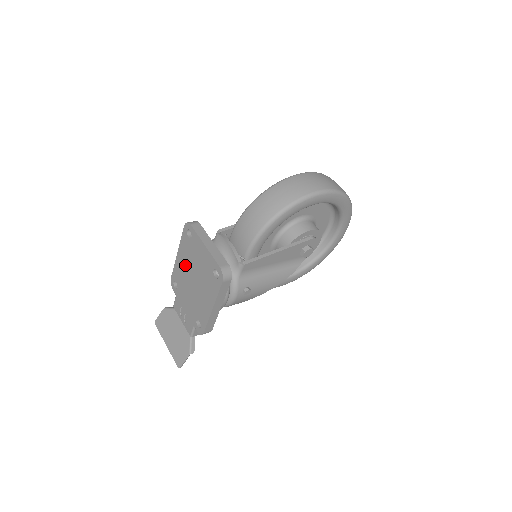
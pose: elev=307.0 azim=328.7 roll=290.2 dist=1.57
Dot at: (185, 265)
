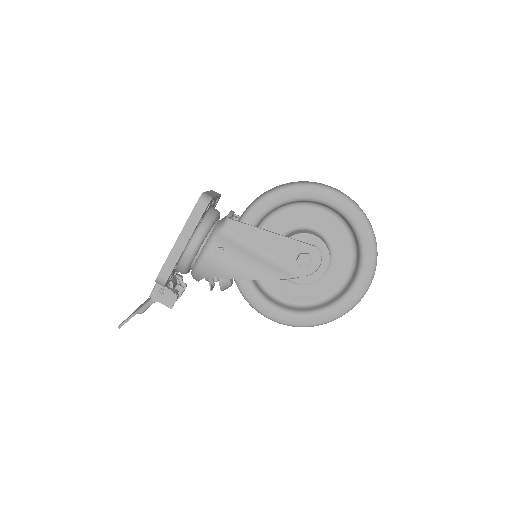
Dot at: occluded
